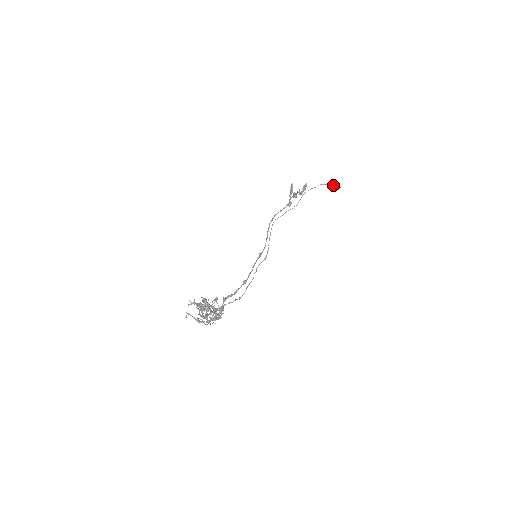
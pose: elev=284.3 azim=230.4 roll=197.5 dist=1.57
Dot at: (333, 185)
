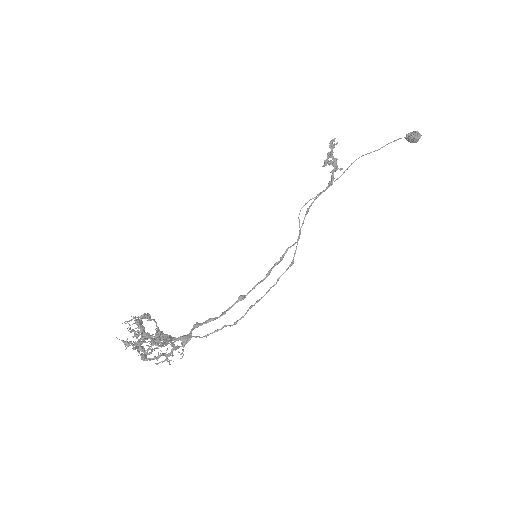
Dot at: (407, 136)
